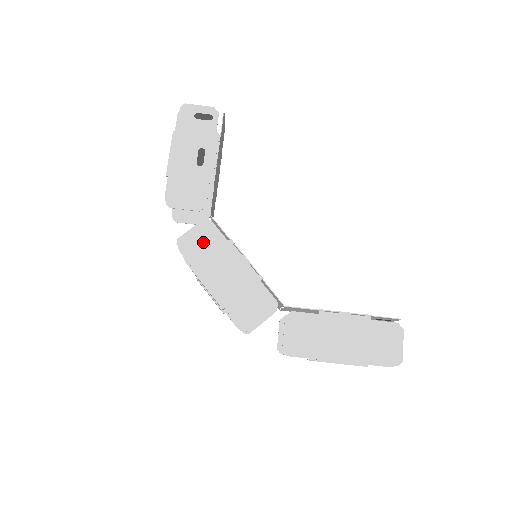
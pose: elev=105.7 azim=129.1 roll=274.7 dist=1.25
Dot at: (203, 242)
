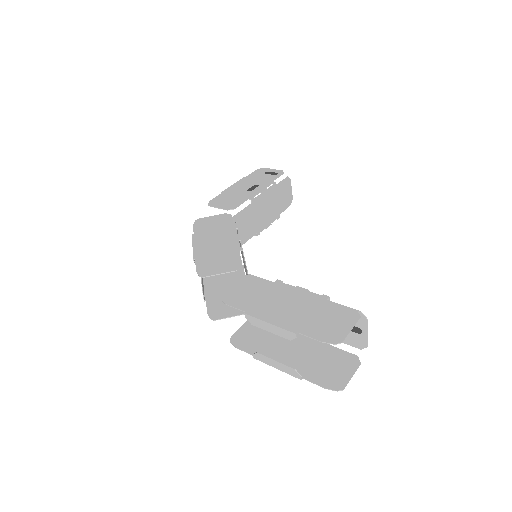
Dot at: (215, 223)
